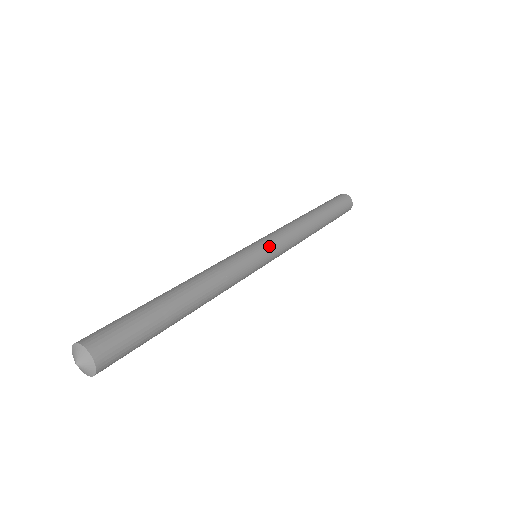
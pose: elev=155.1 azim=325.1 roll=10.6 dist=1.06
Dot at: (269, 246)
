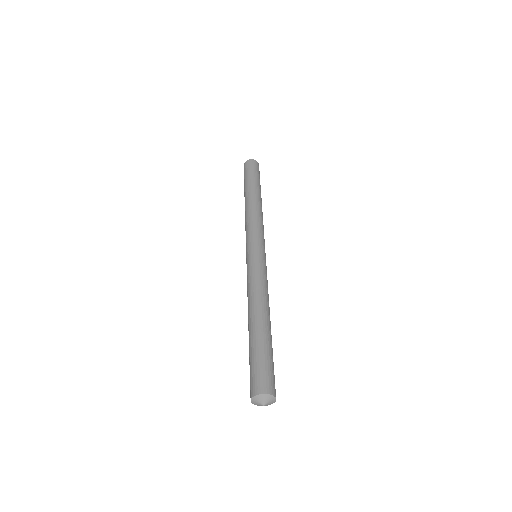
Dot at: (259, 244)
